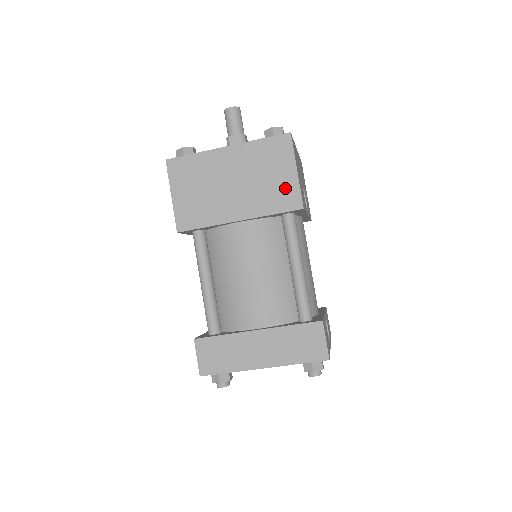
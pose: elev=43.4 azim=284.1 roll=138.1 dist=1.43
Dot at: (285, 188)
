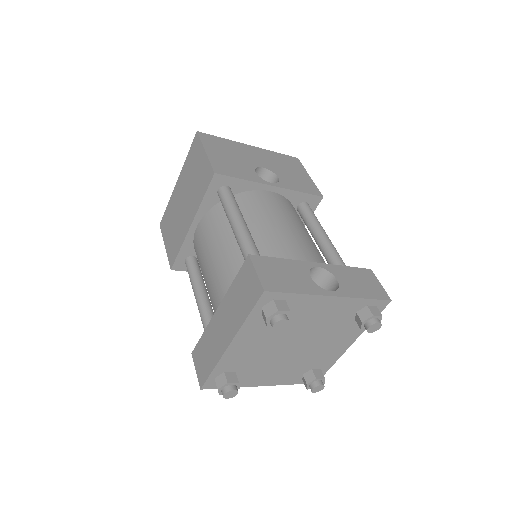
Dot at: (203, 171)
